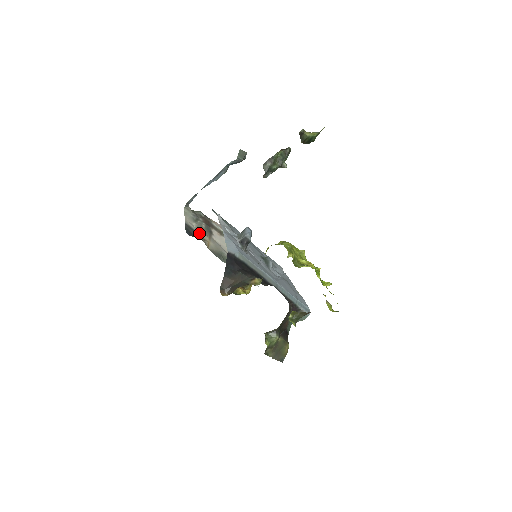
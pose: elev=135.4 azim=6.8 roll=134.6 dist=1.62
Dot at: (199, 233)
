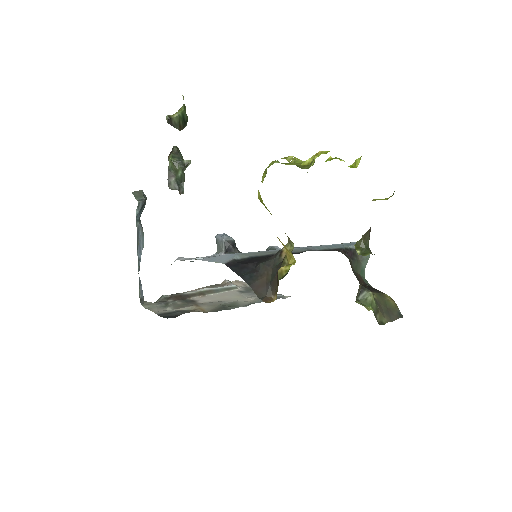
Dot at: (181, 310)
